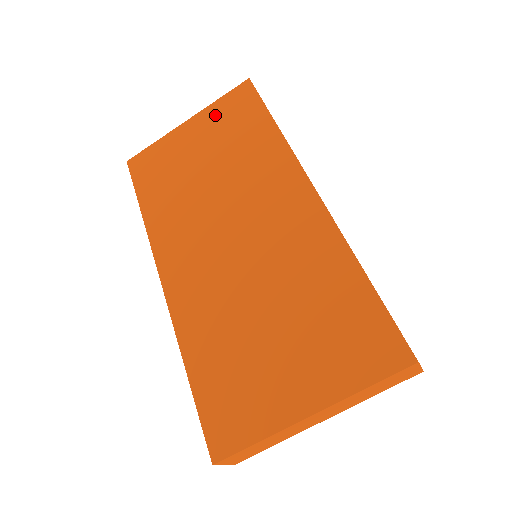
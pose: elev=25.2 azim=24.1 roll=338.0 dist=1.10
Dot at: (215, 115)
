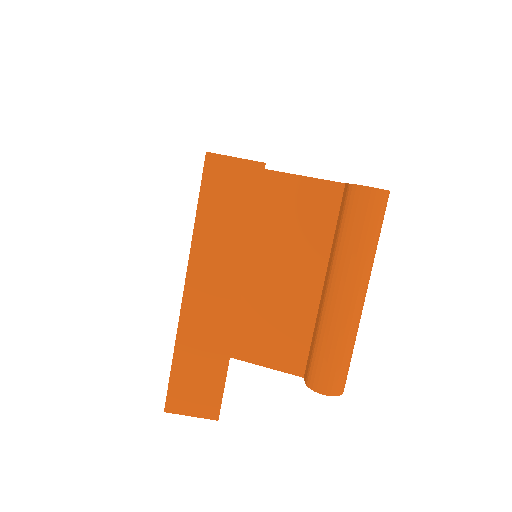
Dot at: occluded
